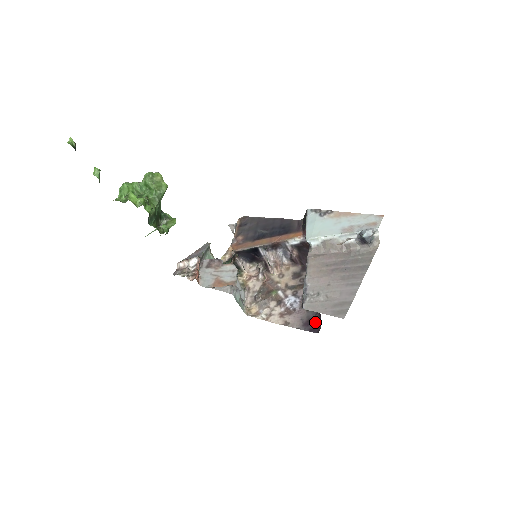
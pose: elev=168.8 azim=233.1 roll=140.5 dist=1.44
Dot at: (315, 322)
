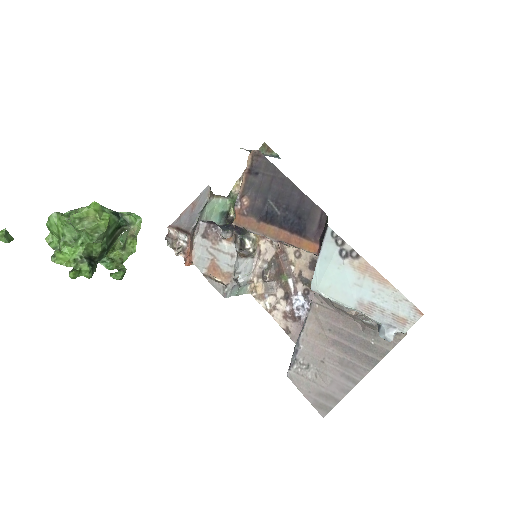
Dot at: occluded
